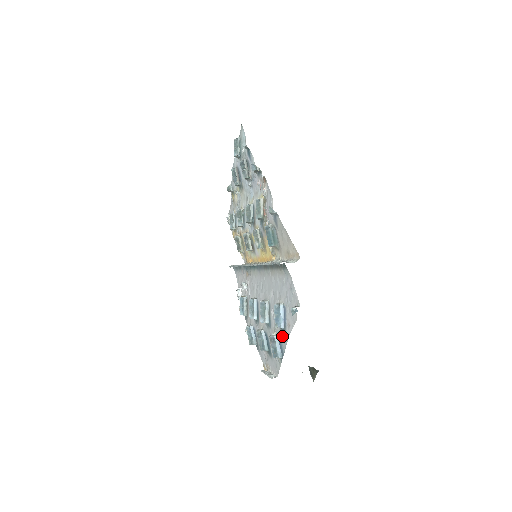
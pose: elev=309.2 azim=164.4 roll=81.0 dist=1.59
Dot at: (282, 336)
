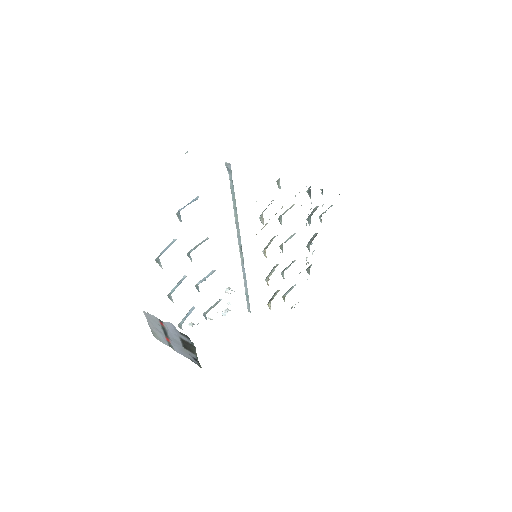
Dot at: occluded
